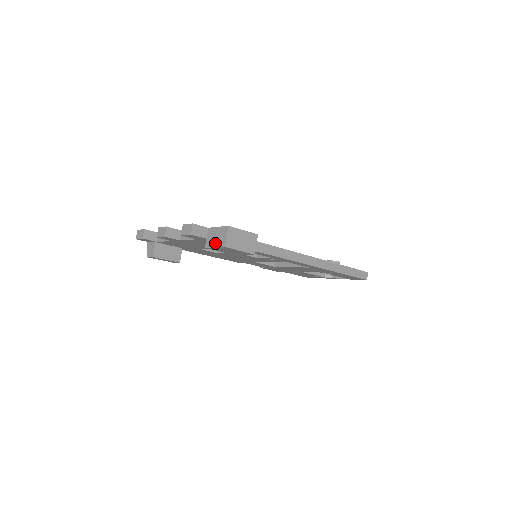
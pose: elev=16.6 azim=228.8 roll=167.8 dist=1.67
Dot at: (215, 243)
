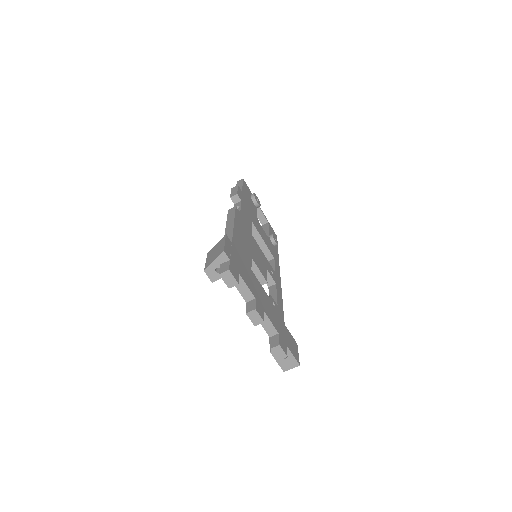
Dot at: (280, 361)
